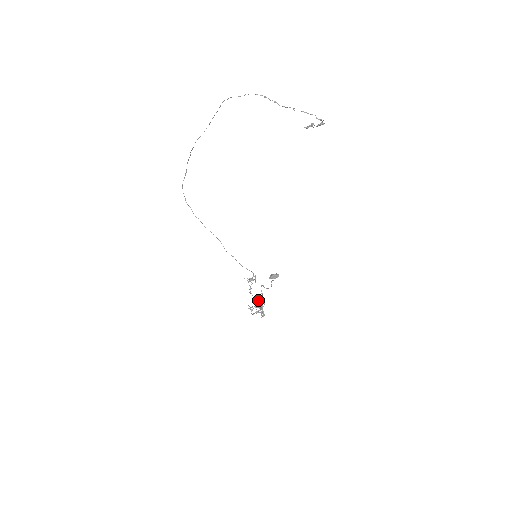
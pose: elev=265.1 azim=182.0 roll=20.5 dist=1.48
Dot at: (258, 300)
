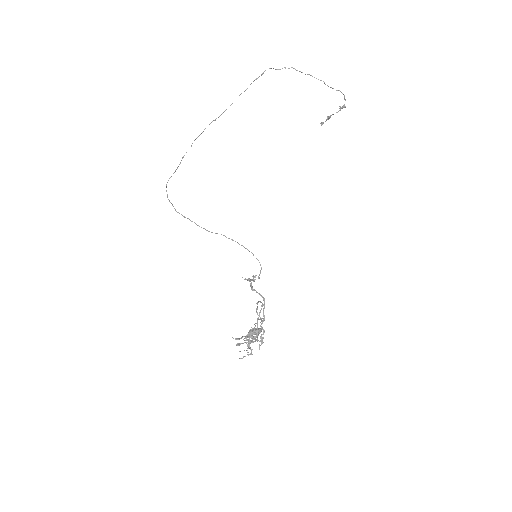
Dot at: (247, 335)
